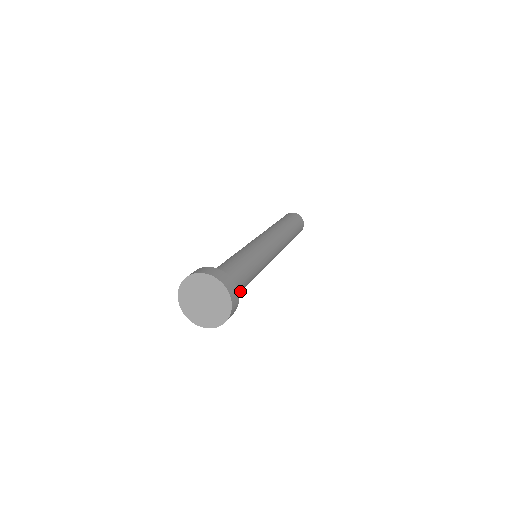
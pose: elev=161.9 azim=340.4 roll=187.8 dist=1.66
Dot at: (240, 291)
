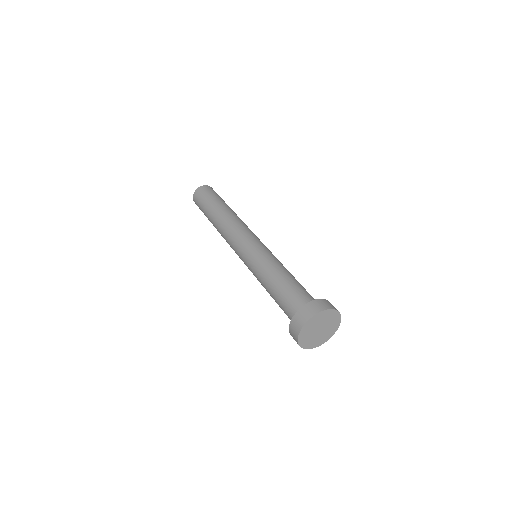
Dot at: occluded
